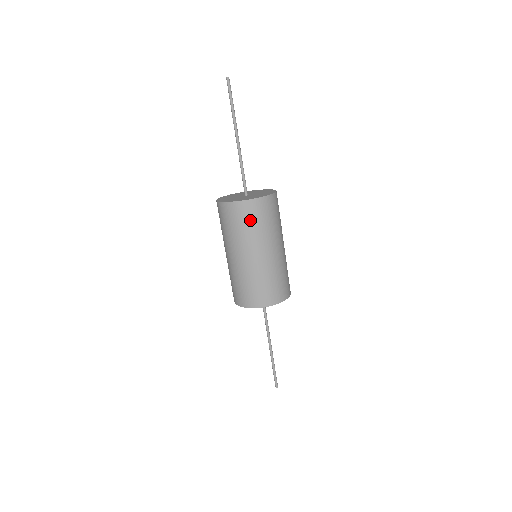
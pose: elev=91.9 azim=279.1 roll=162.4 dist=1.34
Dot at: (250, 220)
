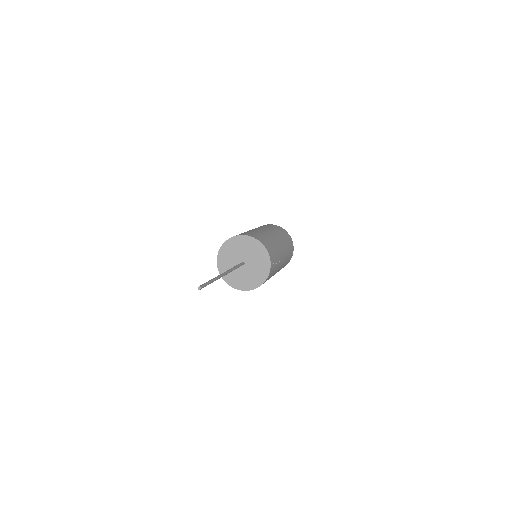
Dot at: (269, 226)
